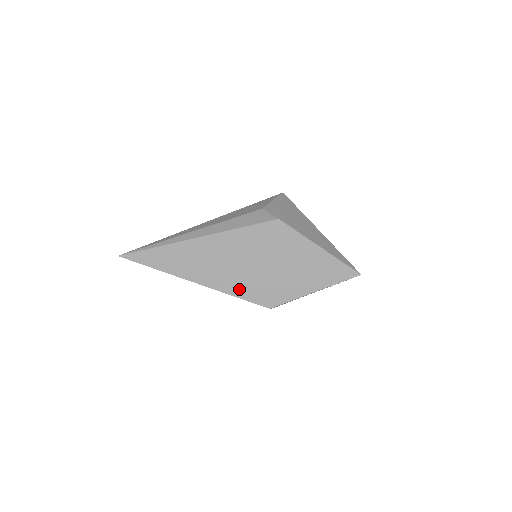
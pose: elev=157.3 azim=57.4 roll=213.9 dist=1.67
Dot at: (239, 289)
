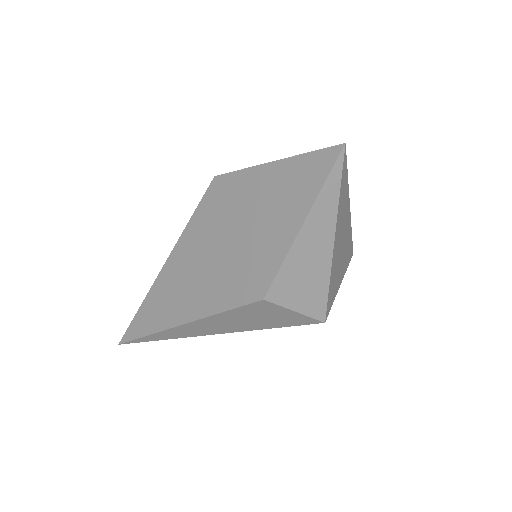
Dot at: (219, 298)
